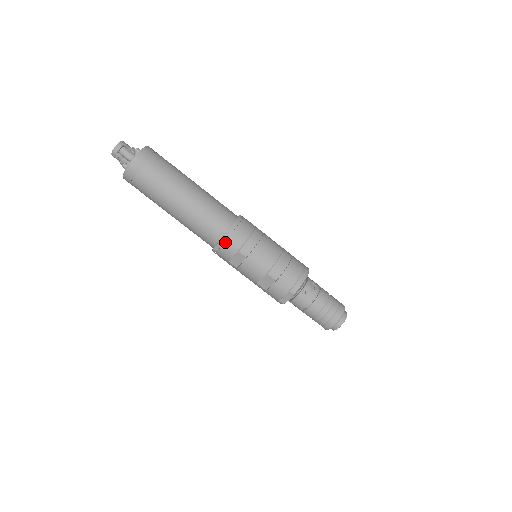
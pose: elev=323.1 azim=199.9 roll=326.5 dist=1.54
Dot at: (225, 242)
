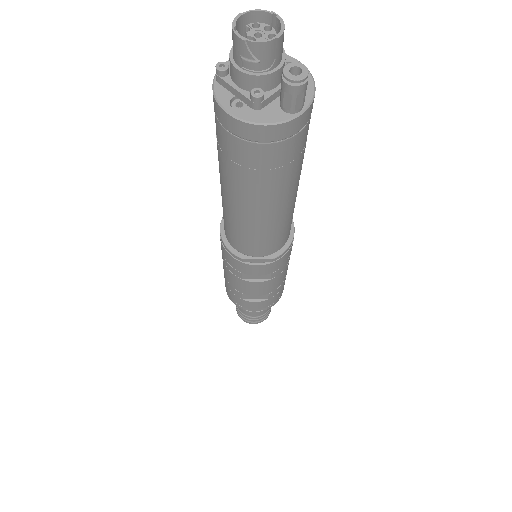
Dot at: (271, 263)
